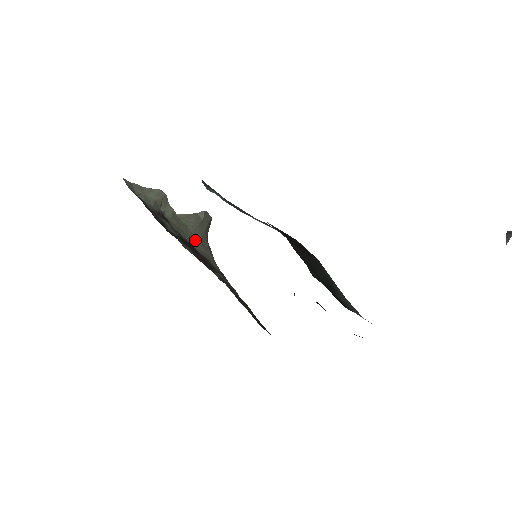
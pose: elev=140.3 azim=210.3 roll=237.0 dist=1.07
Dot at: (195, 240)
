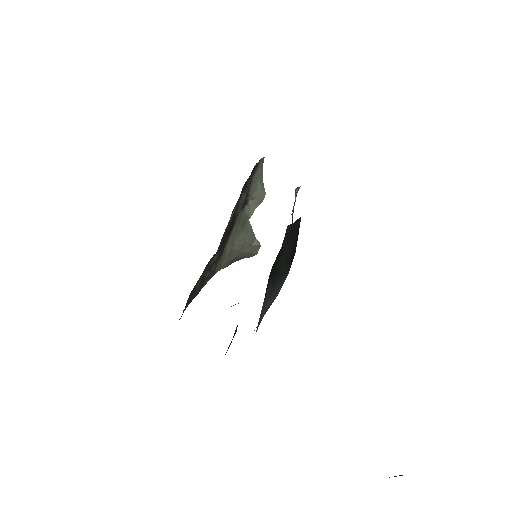
Dot at: (234, 242)
